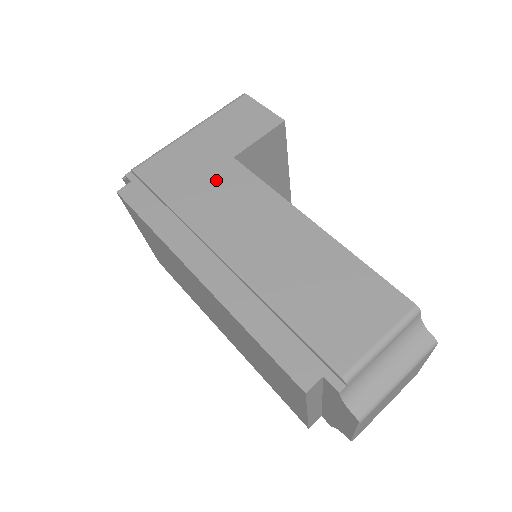
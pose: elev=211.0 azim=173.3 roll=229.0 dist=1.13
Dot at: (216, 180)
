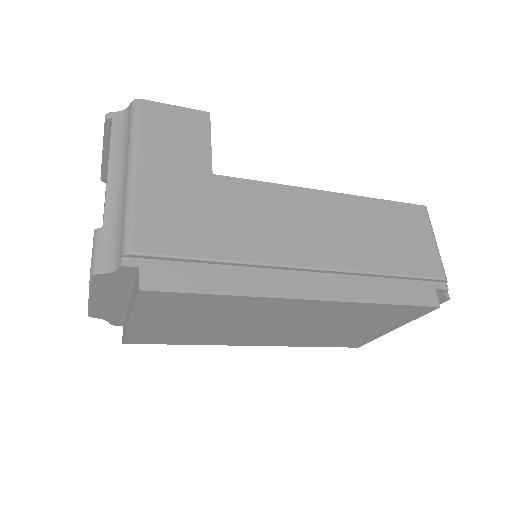
Dot at: (226, 206)
